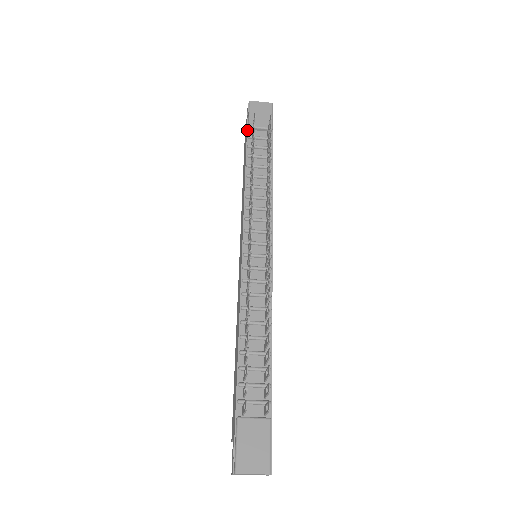
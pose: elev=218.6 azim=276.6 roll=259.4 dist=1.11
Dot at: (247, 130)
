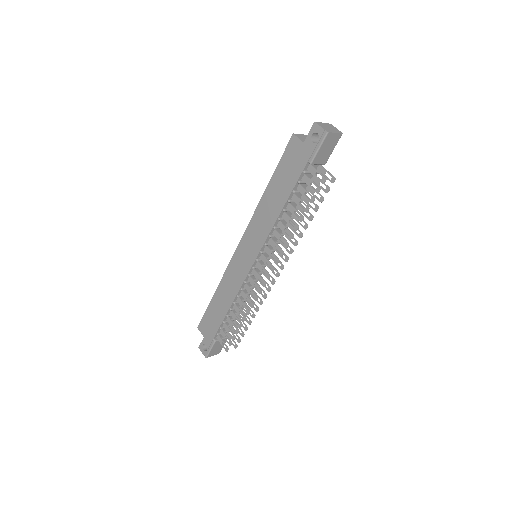
Dot at: (307, 164)
